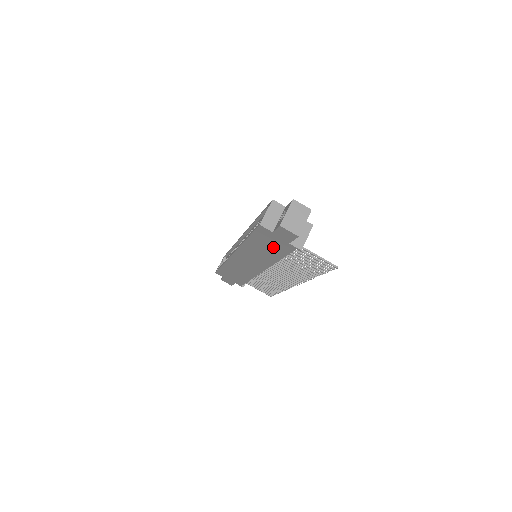
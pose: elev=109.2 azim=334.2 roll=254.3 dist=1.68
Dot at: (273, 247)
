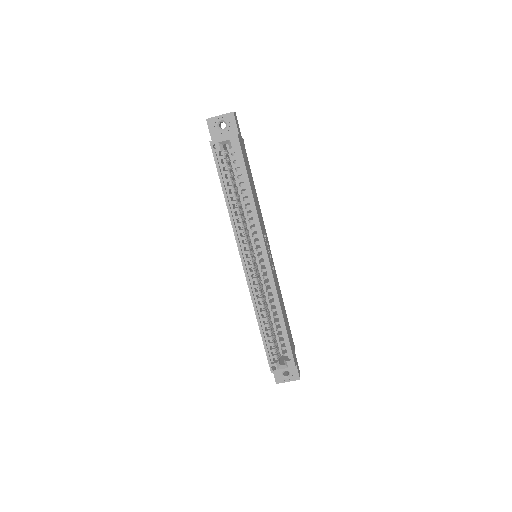
Dot at: occluded
